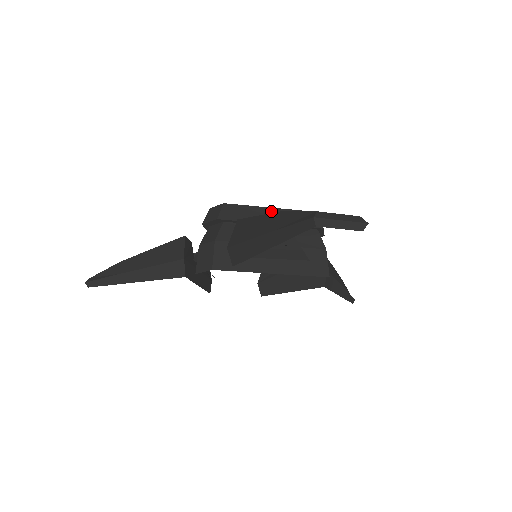
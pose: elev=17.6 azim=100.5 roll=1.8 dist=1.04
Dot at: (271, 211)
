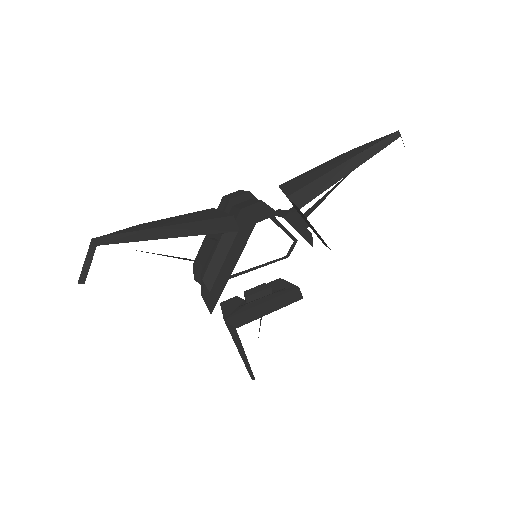
Dot at: occluded
